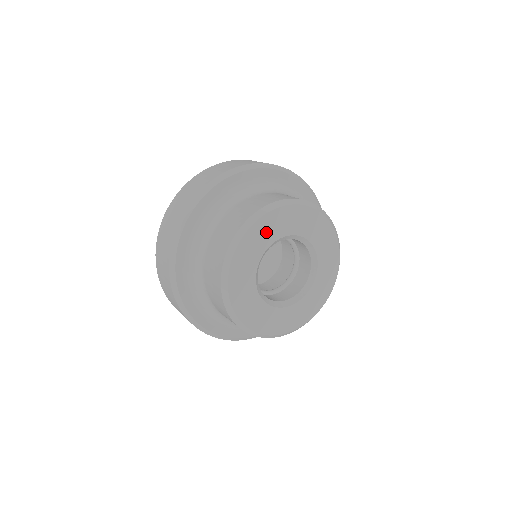
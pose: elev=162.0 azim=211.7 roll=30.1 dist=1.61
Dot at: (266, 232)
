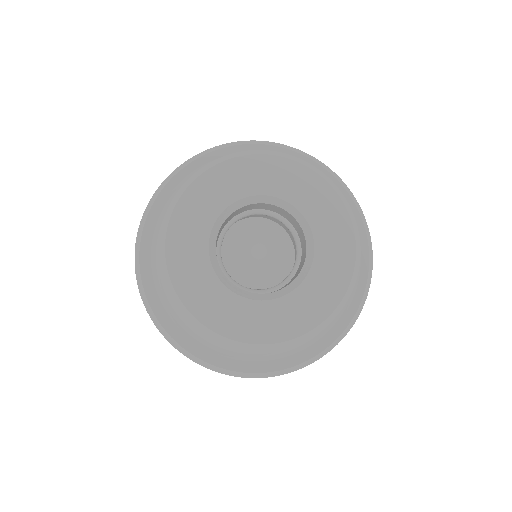
Dot at: (234, 181)
